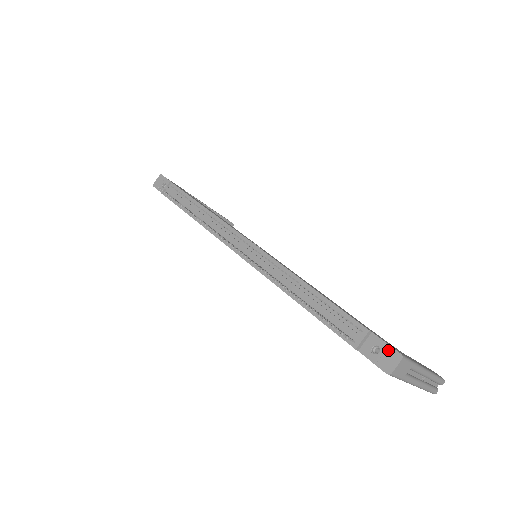
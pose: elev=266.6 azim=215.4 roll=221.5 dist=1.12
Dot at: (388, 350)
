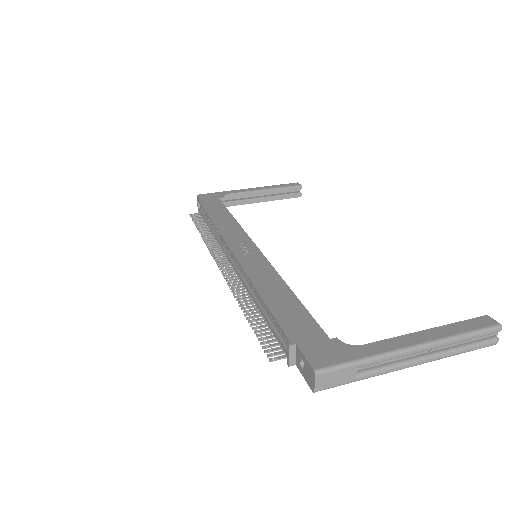
Dot at: (307, 365)
